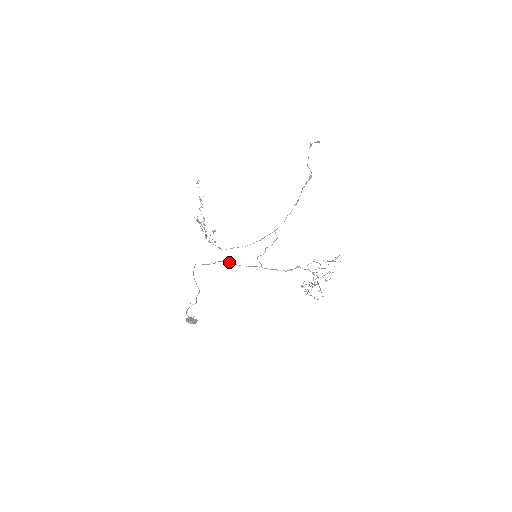
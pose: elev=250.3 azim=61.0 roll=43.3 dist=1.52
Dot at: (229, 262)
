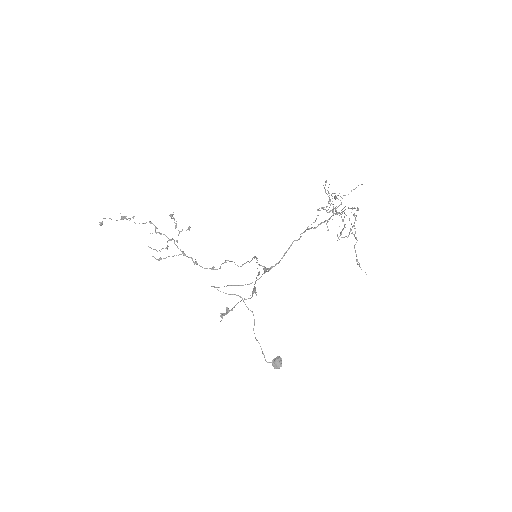
Dot at: occluded
